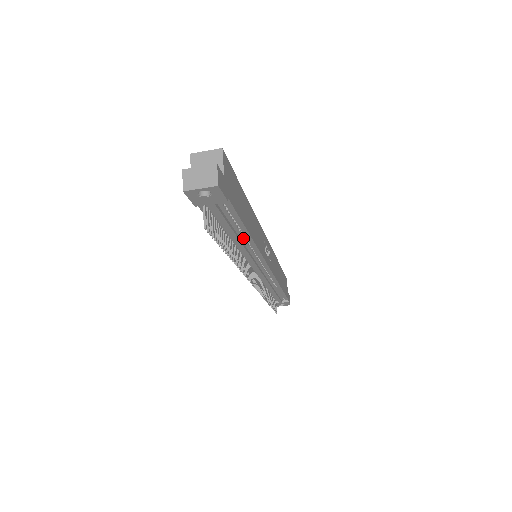
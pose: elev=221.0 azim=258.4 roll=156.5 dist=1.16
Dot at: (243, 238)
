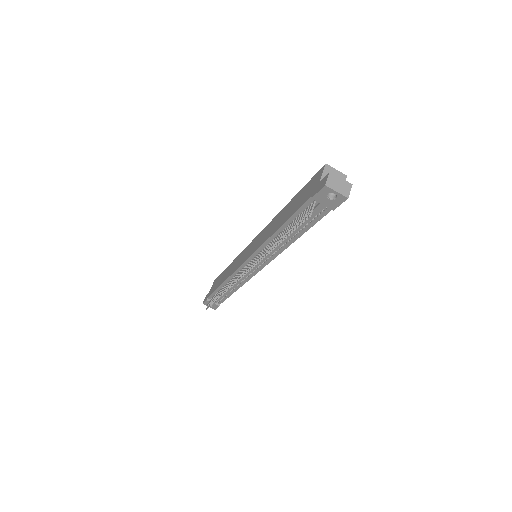
Dot at: (289, 238)
